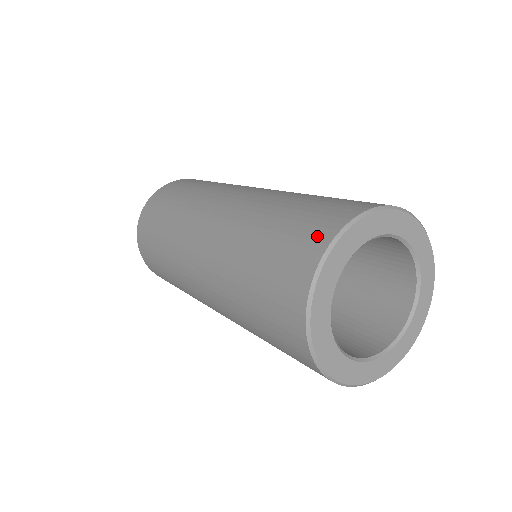
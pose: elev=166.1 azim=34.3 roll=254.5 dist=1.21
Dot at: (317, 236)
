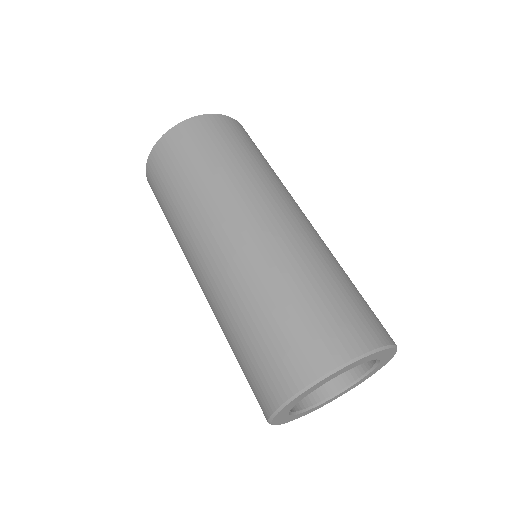
Dot at: (283, 380)
